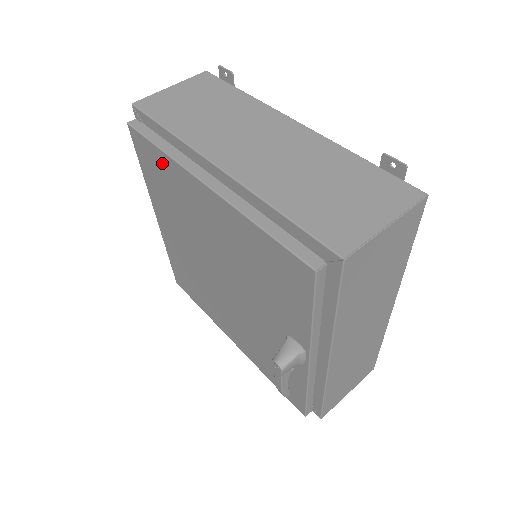
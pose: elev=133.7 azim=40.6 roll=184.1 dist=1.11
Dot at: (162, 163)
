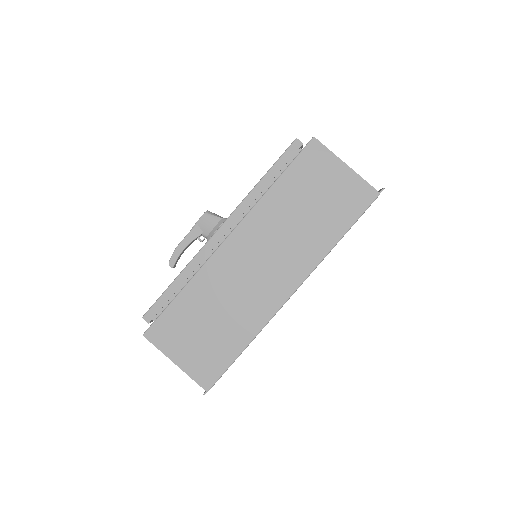
Dot at: occluded
